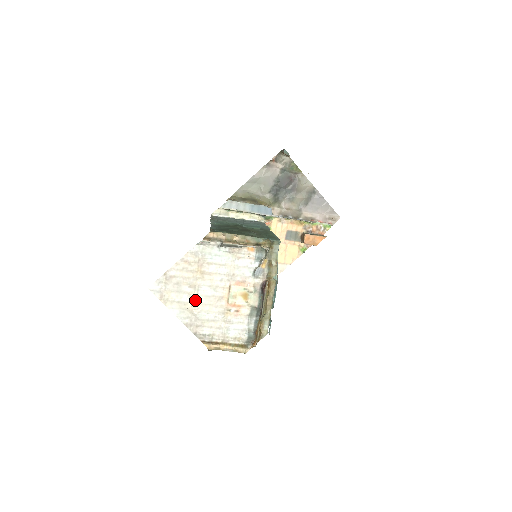
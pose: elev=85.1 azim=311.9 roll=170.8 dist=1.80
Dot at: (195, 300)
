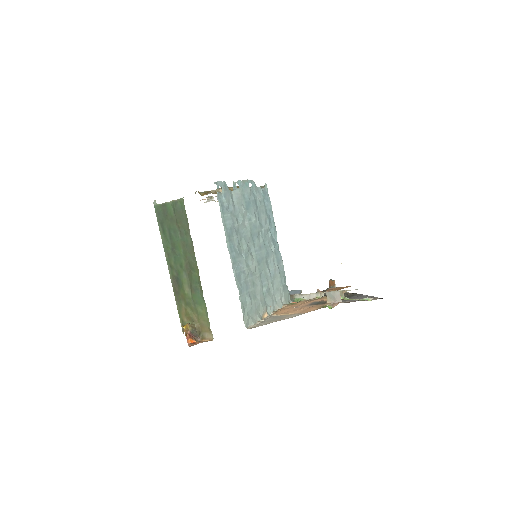
Dot at: occluded
